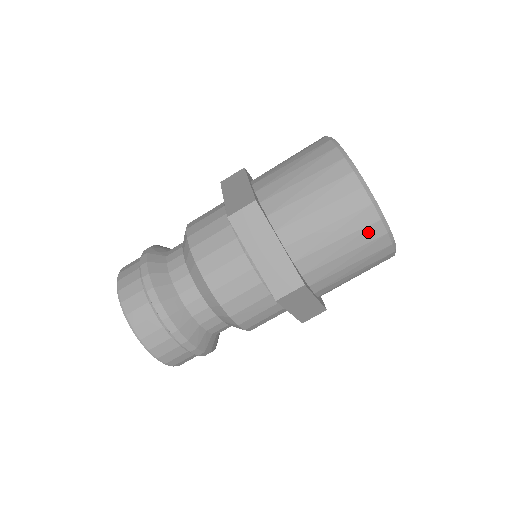
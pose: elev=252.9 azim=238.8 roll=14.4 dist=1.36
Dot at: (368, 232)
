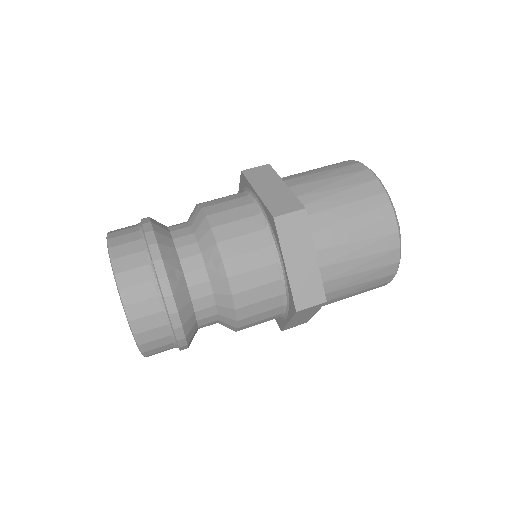
Dot at: occluded
